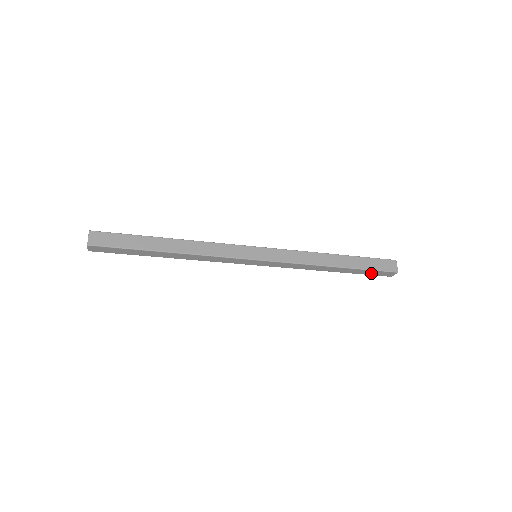
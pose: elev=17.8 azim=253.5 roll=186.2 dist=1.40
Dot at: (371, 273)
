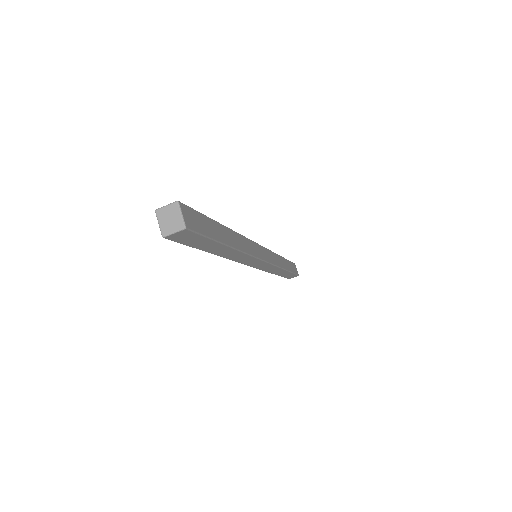
Dot at: (288, 276)
